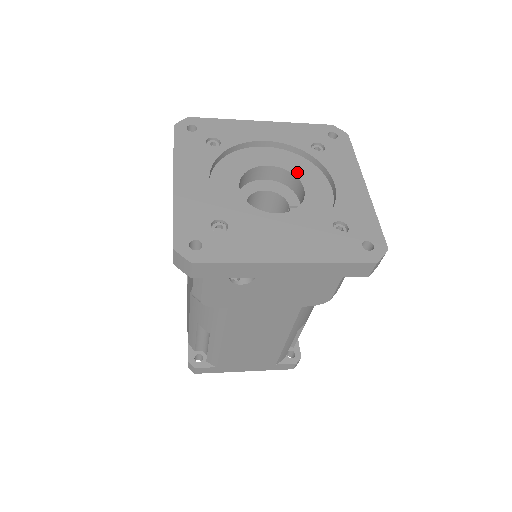
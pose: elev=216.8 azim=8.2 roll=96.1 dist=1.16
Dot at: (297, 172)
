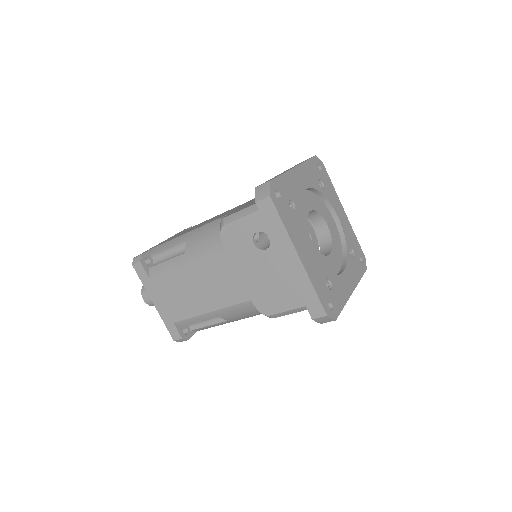
Dot at: (334, 245)
